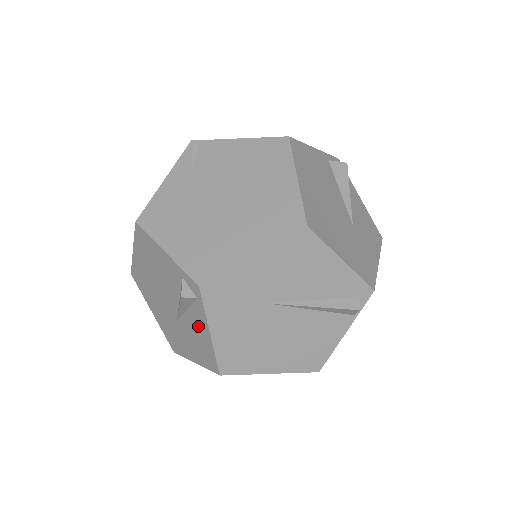
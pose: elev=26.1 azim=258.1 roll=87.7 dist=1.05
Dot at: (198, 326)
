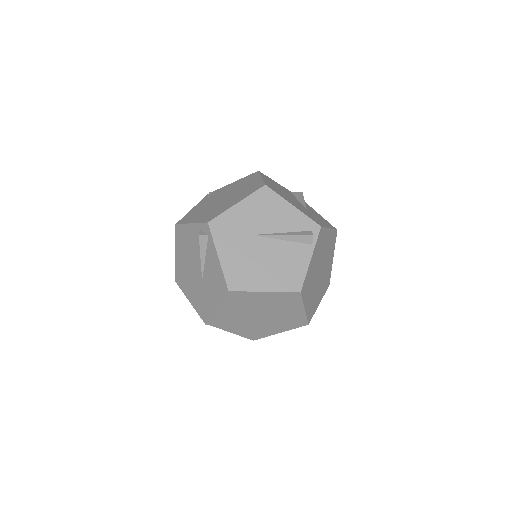
Dot at: (212, 261)
